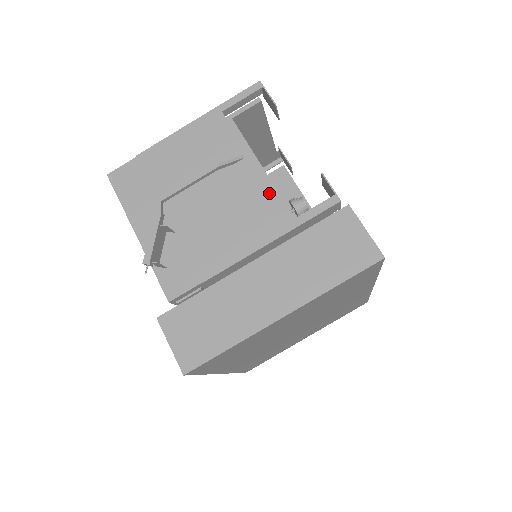
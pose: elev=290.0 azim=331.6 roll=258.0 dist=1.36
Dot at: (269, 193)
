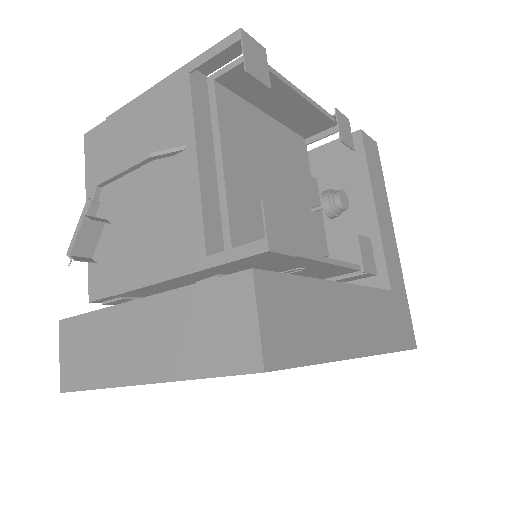
Dot at: (198, 208)
